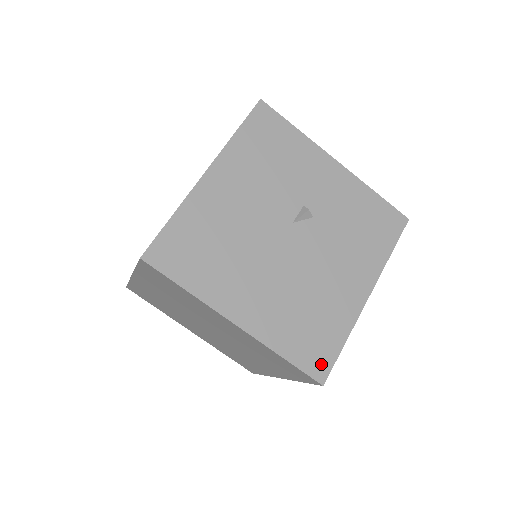
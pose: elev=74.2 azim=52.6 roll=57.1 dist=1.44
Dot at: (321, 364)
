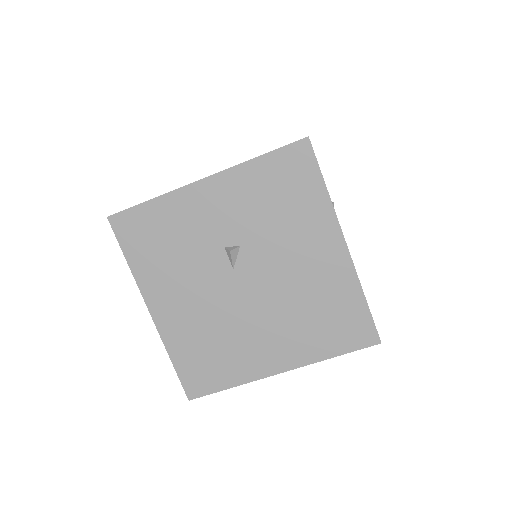
Dot at: (364, 332)
